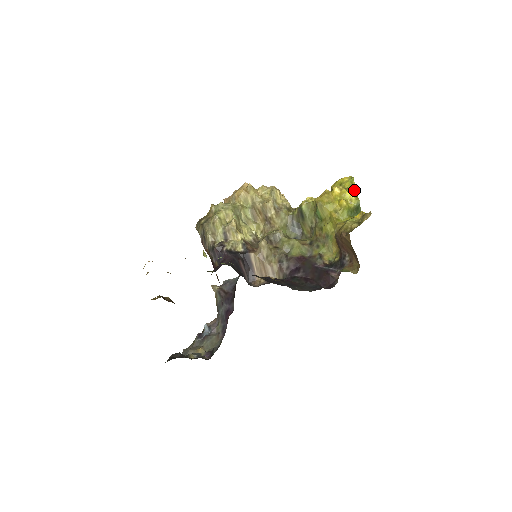
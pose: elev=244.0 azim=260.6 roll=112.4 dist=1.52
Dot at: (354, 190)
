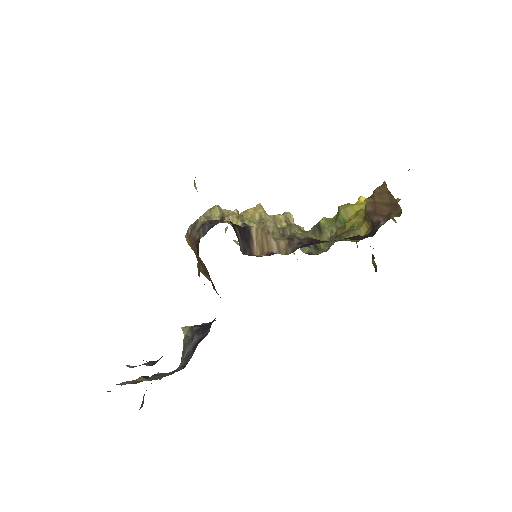
Dot at: occluded
